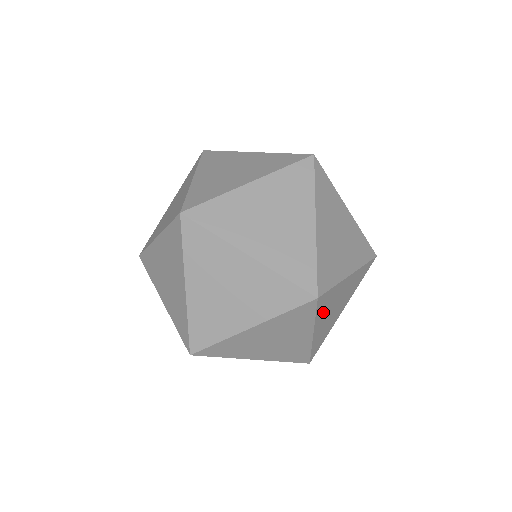
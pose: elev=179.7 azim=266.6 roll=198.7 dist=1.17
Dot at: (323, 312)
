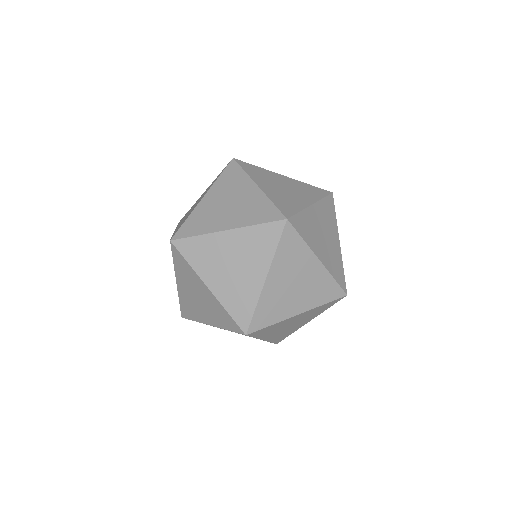
Dot at: (267, 333)
